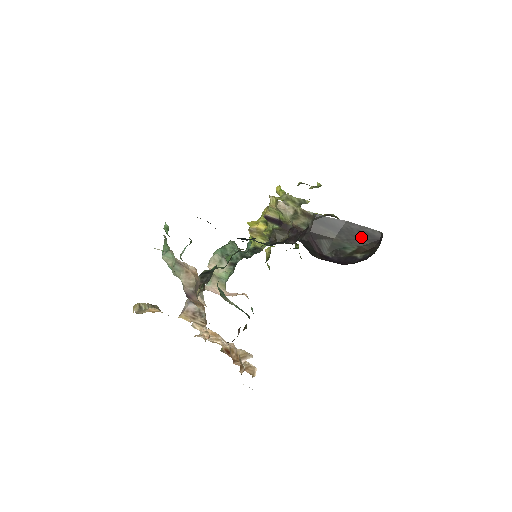
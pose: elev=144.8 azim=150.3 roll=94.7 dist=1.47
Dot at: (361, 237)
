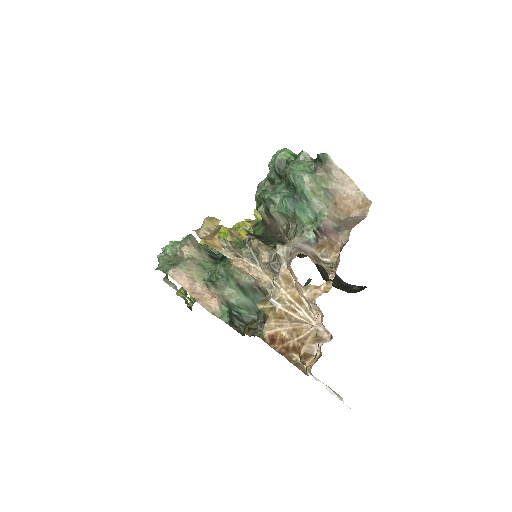
Dot at: (335, 279)
